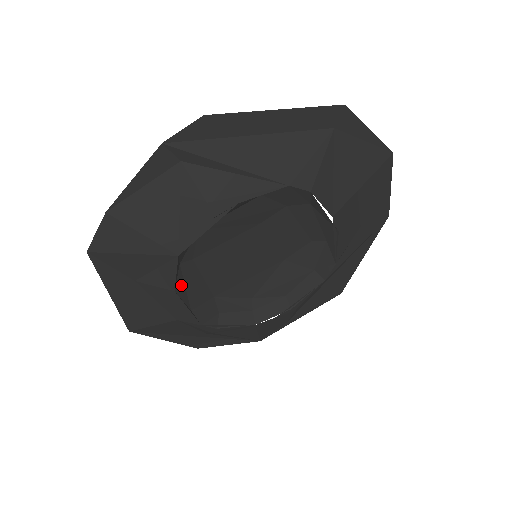
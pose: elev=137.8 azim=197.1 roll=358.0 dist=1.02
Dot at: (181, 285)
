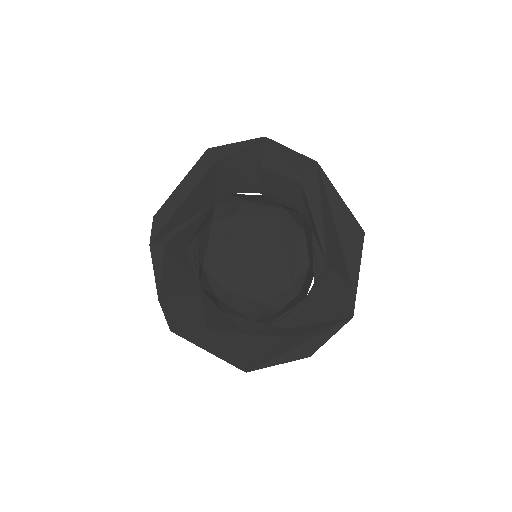
Dot at: (227, 307)
